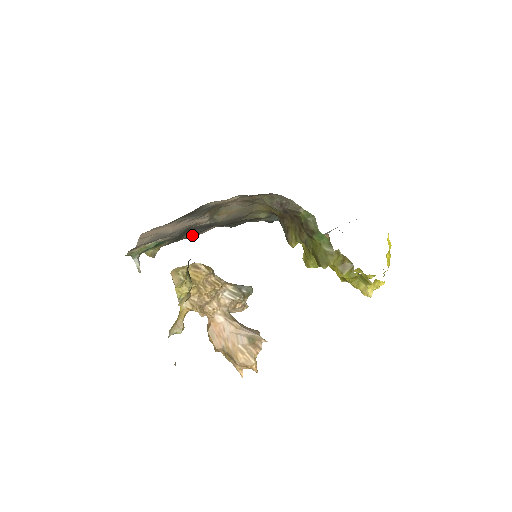
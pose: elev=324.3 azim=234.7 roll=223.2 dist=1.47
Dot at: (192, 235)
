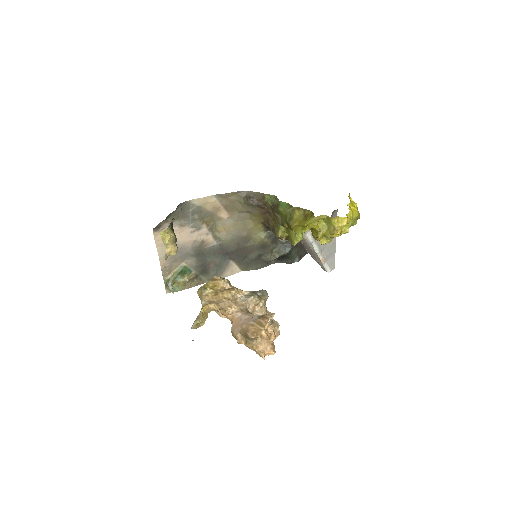
Dot at: (218, 272)
